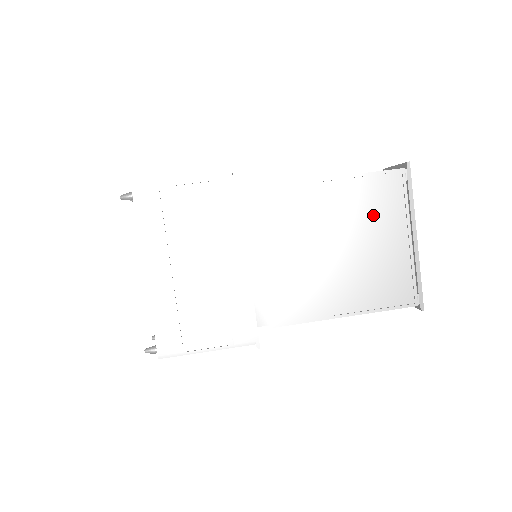
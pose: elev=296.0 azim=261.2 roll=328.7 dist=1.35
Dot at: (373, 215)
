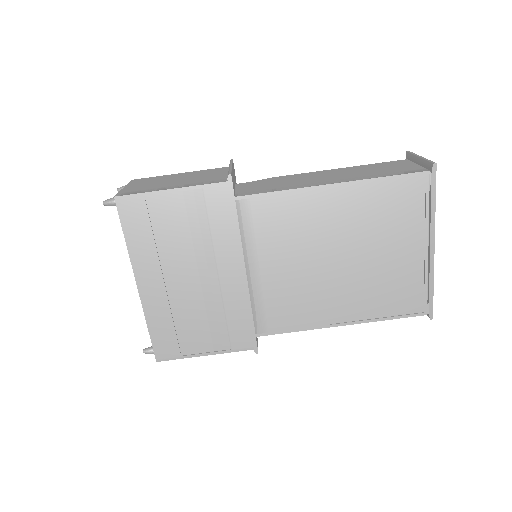
Dot at: (387, 223)
